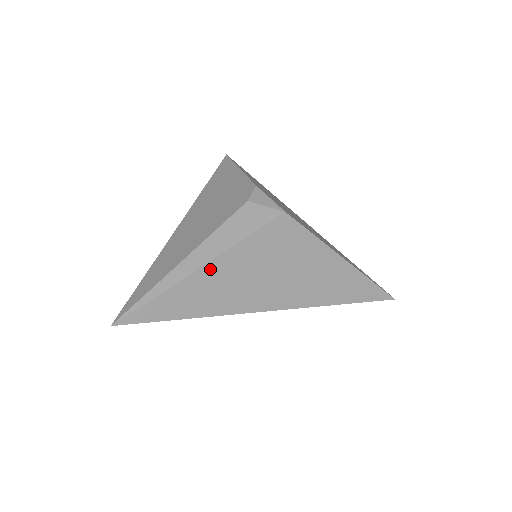
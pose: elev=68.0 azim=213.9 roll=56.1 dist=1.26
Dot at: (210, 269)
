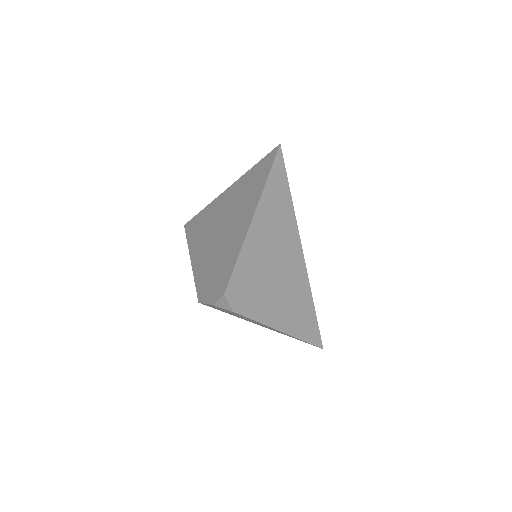
Dot at: occluded
